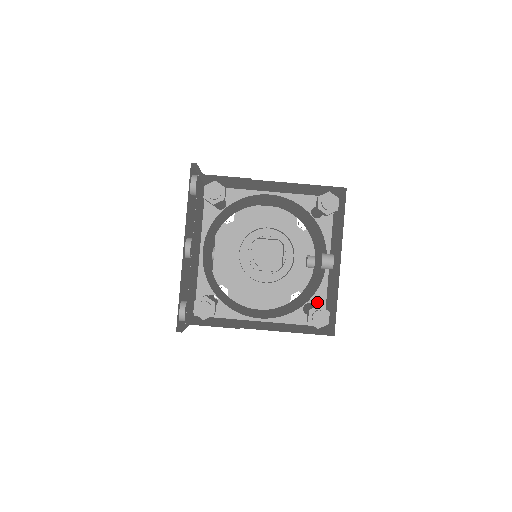
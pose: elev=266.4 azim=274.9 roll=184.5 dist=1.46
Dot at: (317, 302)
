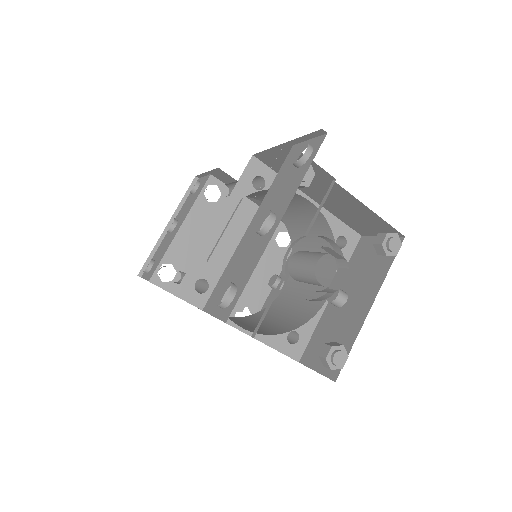
Dot at: (303, 334)
